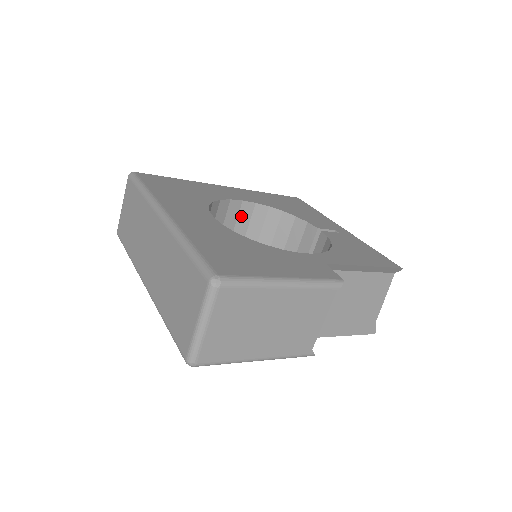
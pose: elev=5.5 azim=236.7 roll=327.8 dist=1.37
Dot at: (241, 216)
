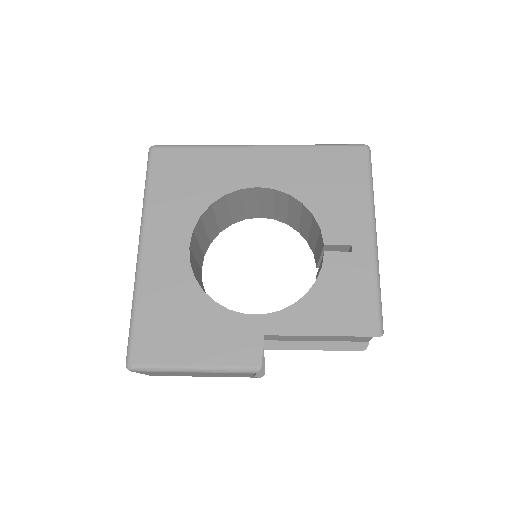
Dot at: (262, 195)
